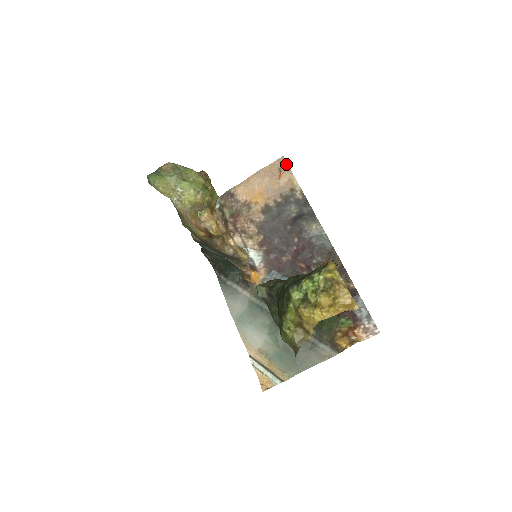
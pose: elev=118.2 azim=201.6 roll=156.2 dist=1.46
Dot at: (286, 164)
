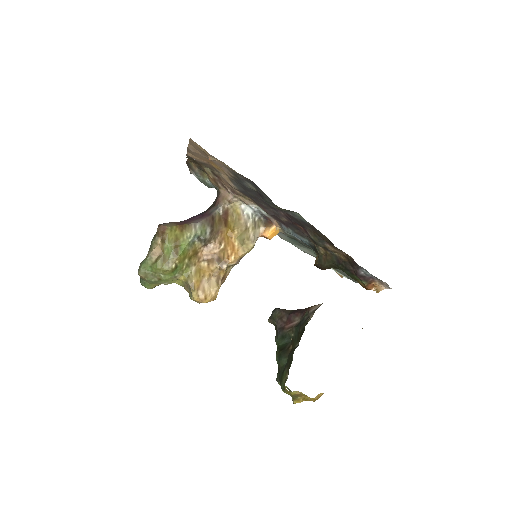
Dot at: (201, 148)
